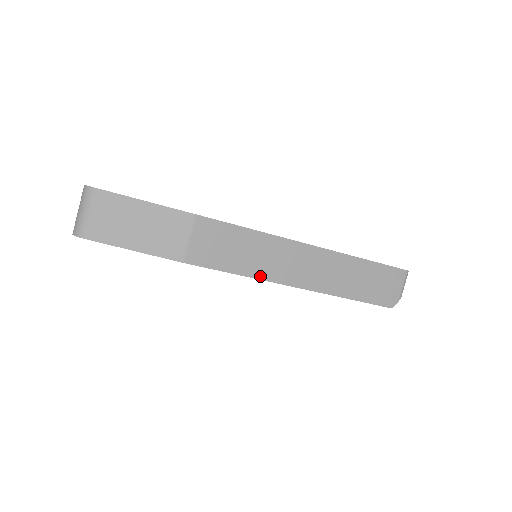
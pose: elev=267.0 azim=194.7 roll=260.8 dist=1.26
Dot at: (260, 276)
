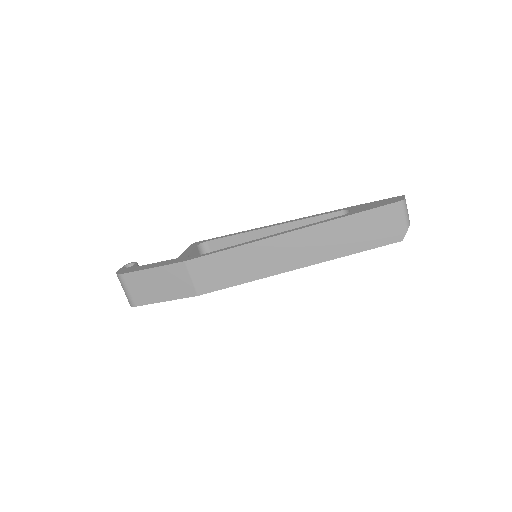
Dot at: (259, 276)
